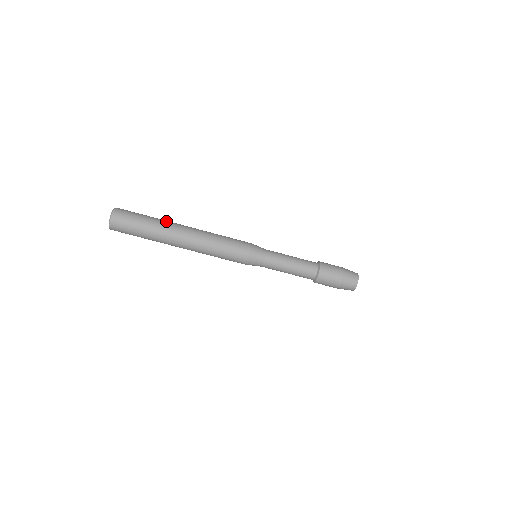
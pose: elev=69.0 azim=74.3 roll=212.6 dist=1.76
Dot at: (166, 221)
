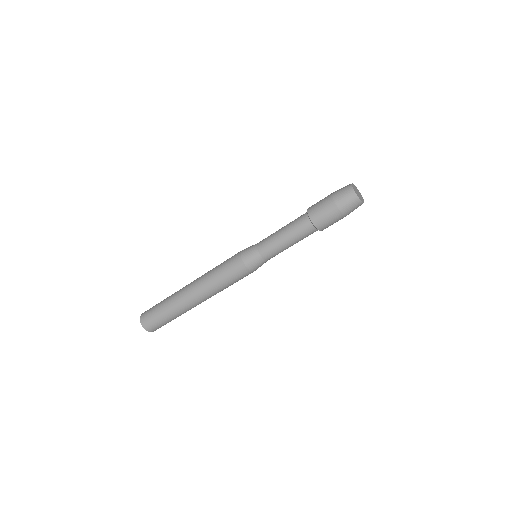
Dot at: occluded
